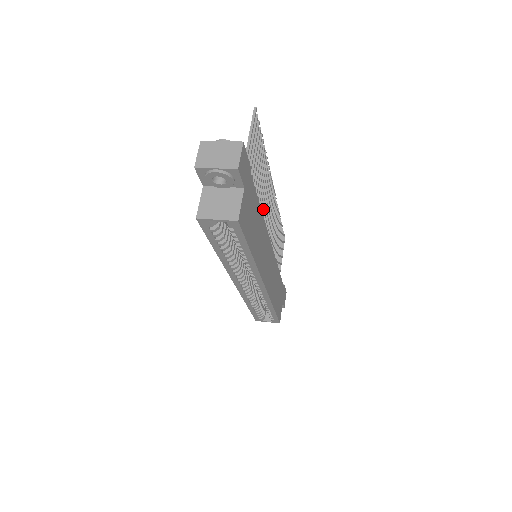
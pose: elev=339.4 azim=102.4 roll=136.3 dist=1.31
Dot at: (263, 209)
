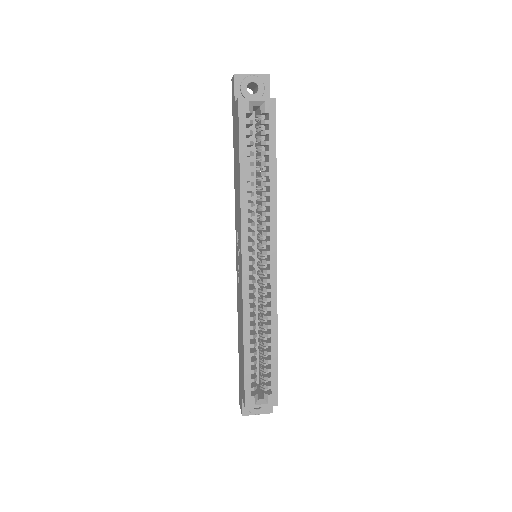
Dot at: occluded
